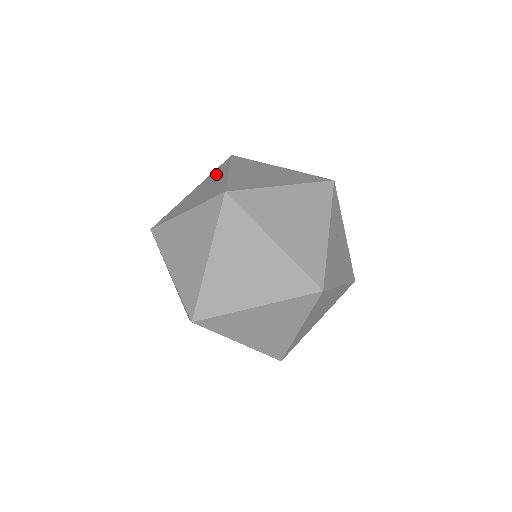
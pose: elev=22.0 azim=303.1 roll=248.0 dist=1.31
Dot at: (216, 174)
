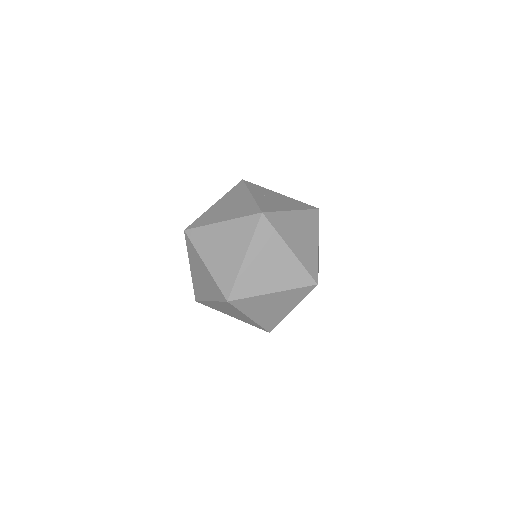
Dot at: occluded
